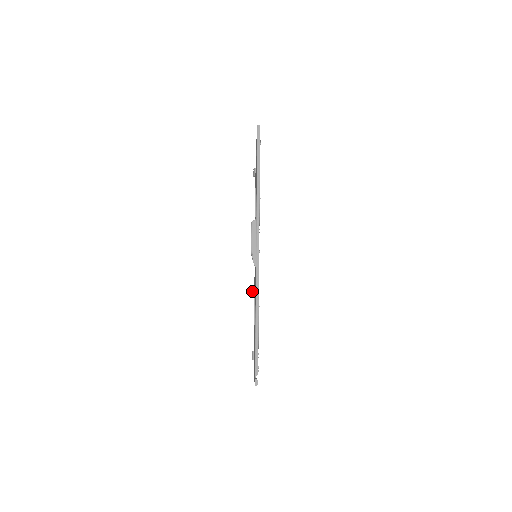
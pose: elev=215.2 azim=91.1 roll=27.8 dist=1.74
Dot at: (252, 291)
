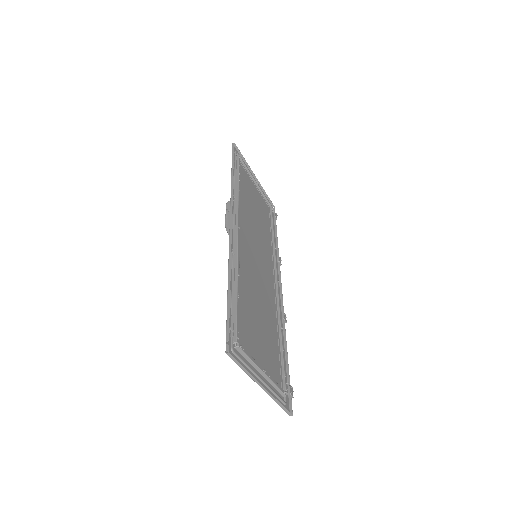
Dot at: occluded
